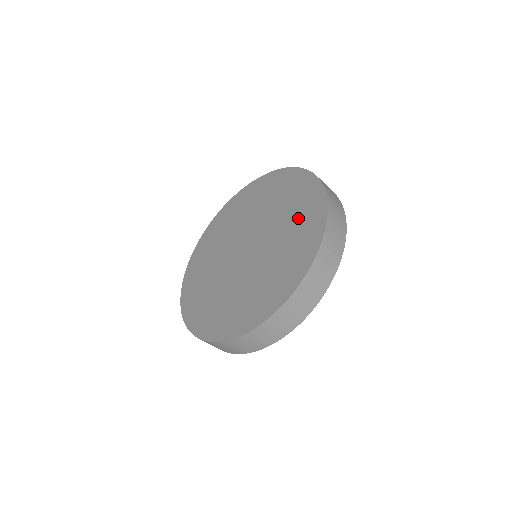
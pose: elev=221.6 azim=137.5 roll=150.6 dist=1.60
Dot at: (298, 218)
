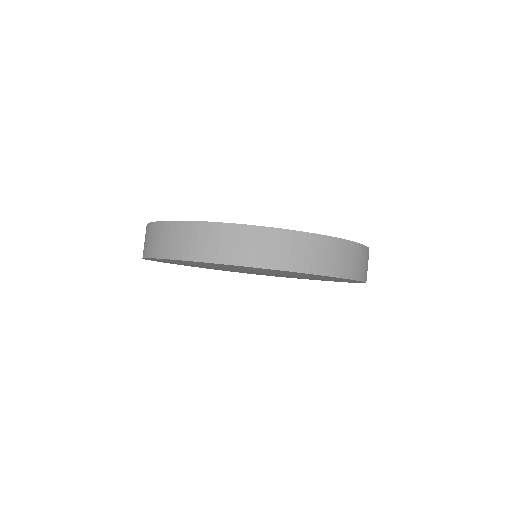
Dot at: occluded
